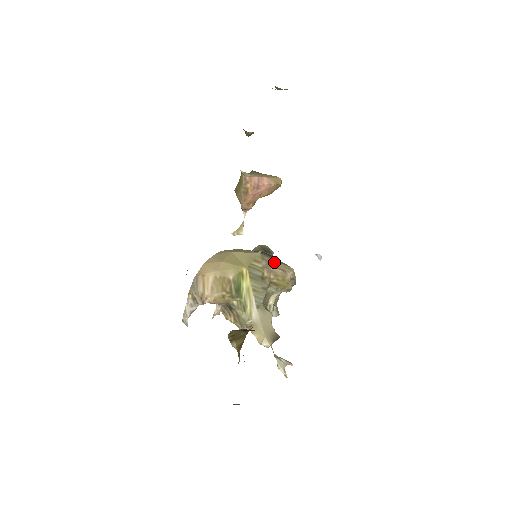
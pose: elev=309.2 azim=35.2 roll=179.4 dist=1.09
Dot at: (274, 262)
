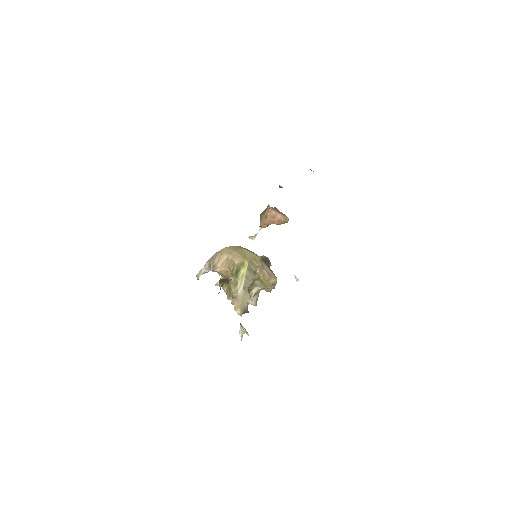
Dot at: (267, 268)
